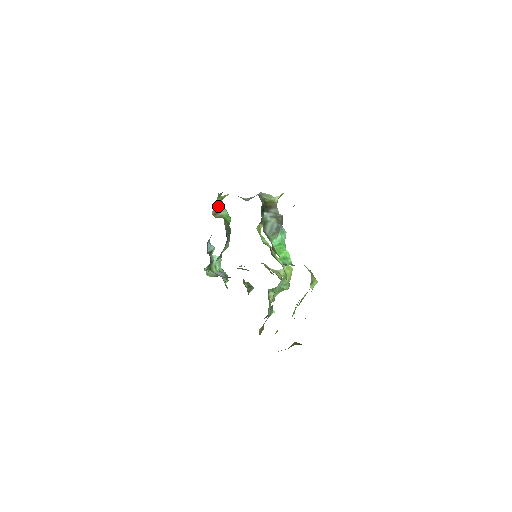
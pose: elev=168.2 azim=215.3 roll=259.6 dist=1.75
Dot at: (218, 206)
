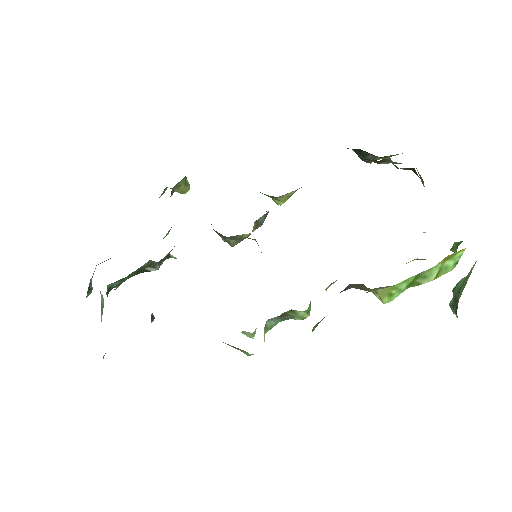
Dot at: occluded
